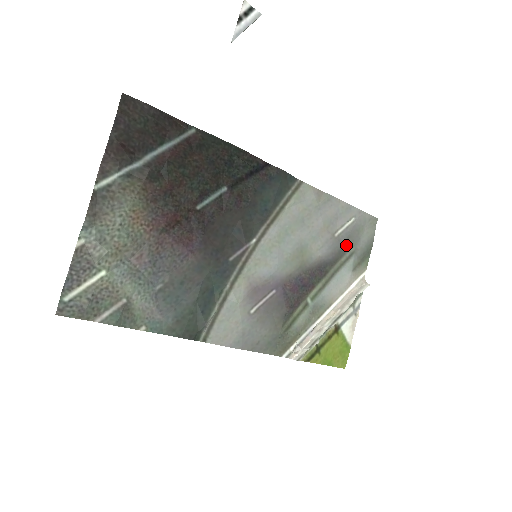
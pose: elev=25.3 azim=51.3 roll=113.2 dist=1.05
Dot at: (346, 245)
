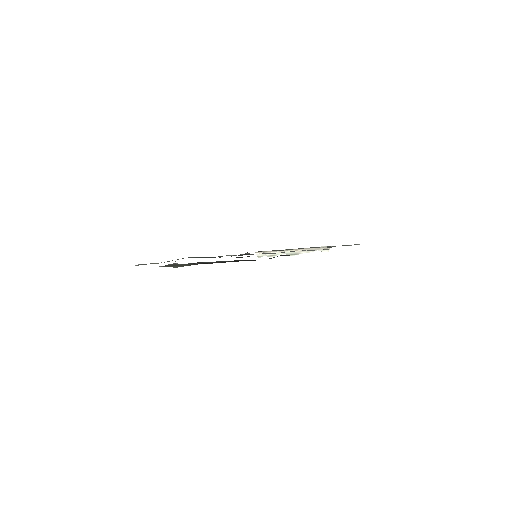
Dot at: occluded
